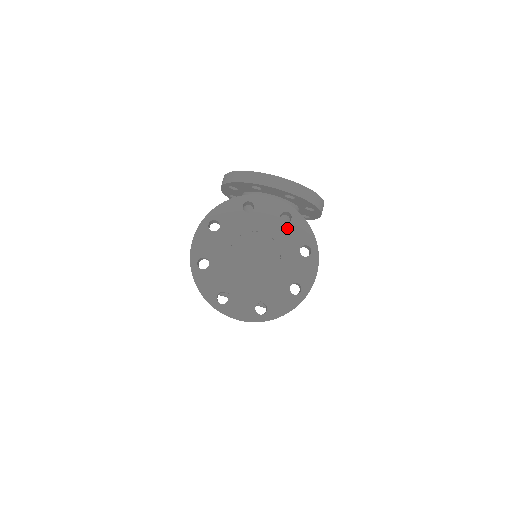
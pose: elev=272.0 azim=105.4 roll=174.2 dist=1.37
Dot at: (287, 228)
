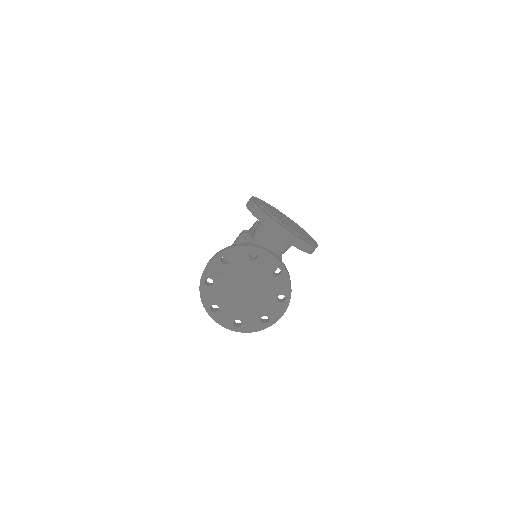
Dot at: (274, 280)
